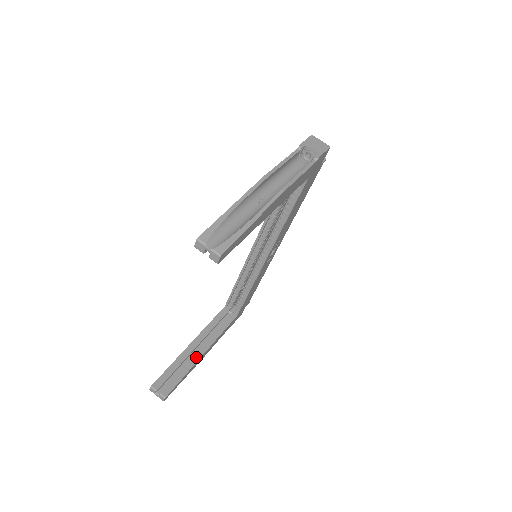
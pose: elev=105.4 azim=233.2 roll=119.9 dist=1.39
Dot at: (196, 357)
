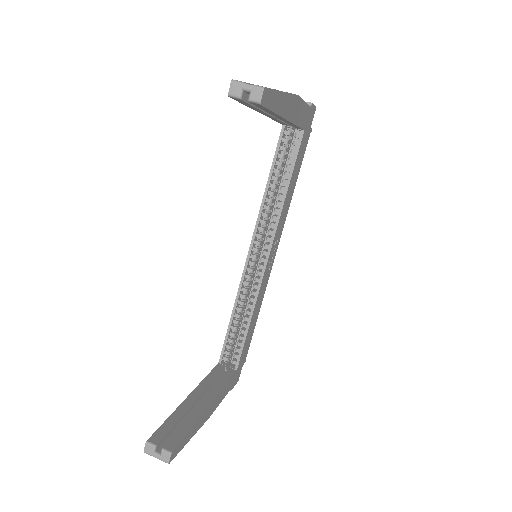
Dot at: (200, 408)
